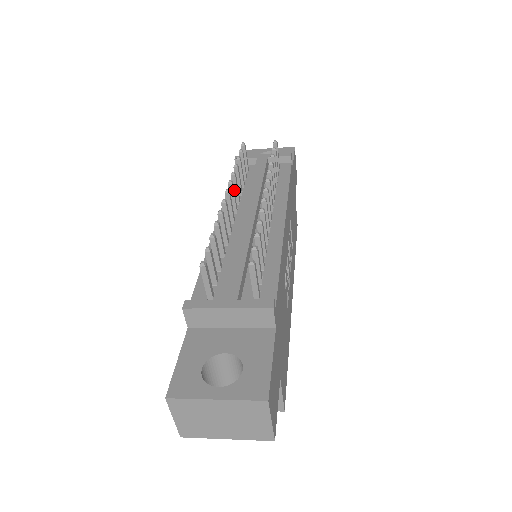
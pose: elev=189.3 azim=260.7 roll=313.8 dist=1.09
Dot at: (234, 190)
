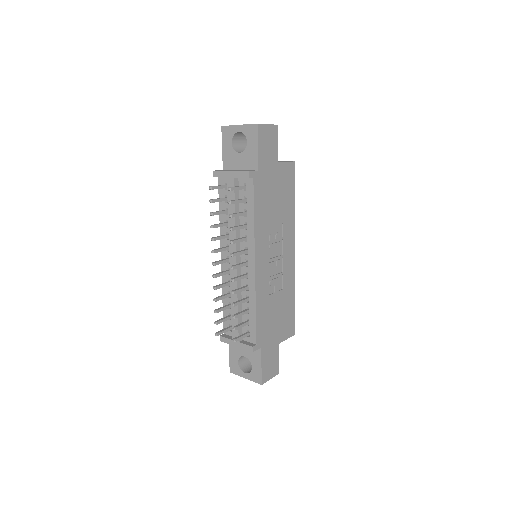
Dot at: (220, 239)
